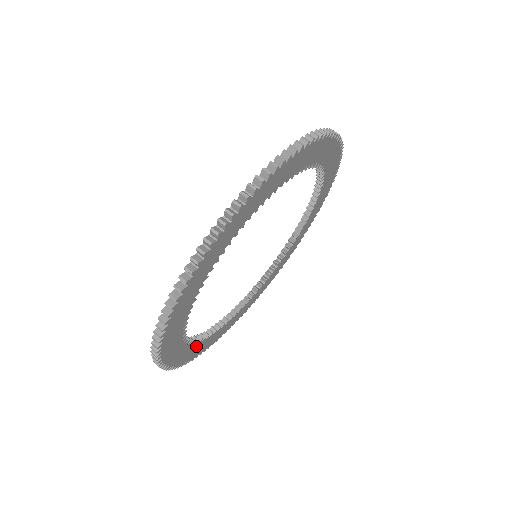
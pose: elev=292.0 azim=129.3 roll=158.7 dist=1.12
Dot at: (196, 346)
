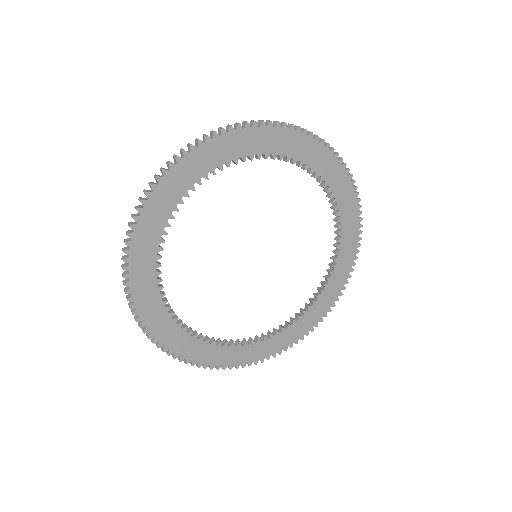
Dot at: (161, 309)
